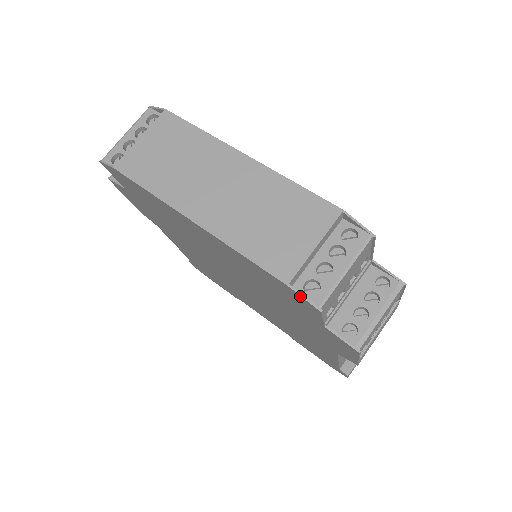
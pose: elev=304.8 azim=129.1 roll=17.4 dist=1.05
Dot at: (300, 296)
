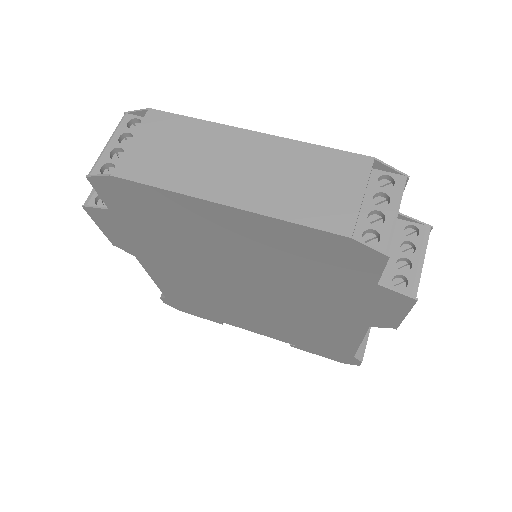
Dot at: (365, 246)
